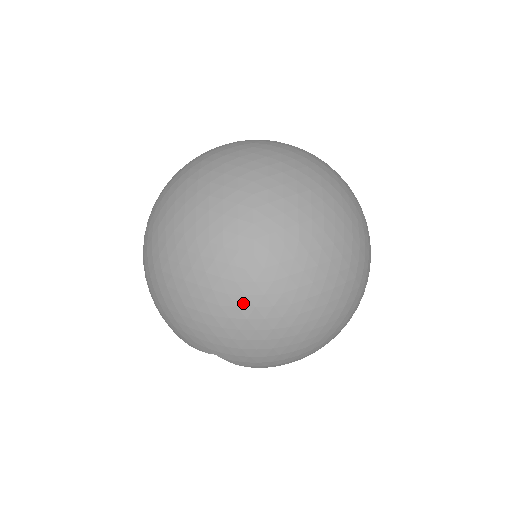
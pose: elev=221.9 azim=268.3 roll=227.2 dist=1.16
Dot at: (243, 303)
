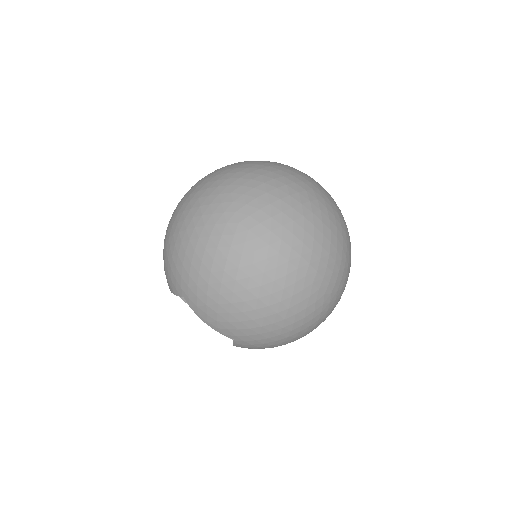
Dot at: (299, 322)
